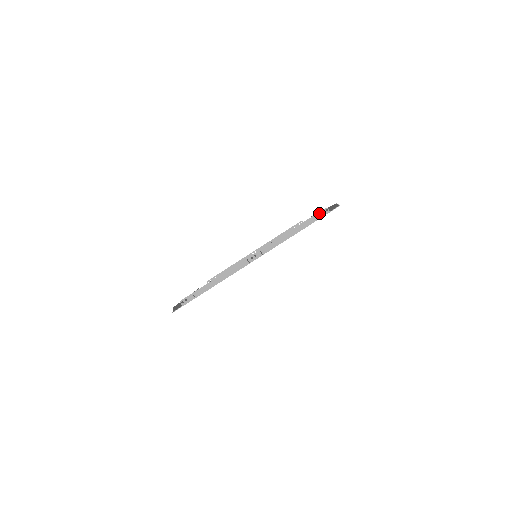
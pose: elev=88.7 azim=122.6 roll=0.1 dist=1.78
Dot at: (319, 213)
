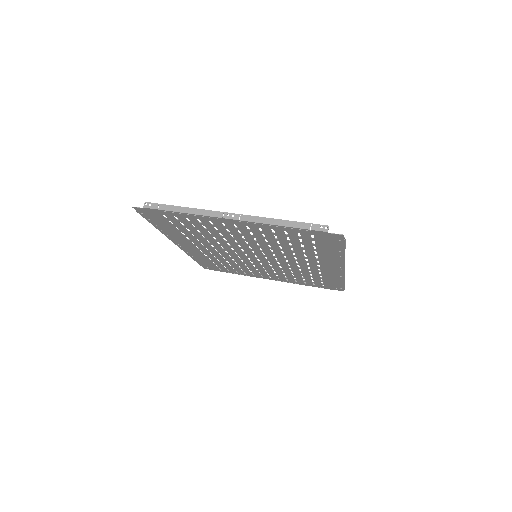
Dot at: (317, 225)
